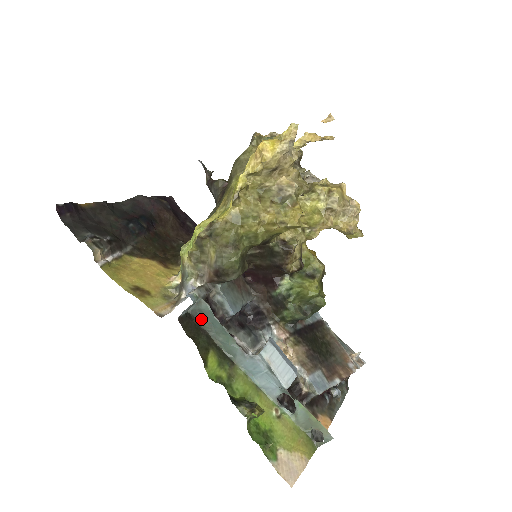
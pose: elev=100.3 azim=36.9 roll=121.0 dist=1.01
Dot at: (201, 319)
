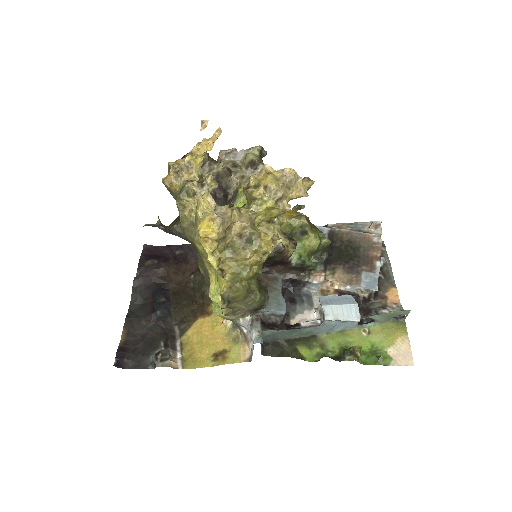
Dot at: (273, 338)
